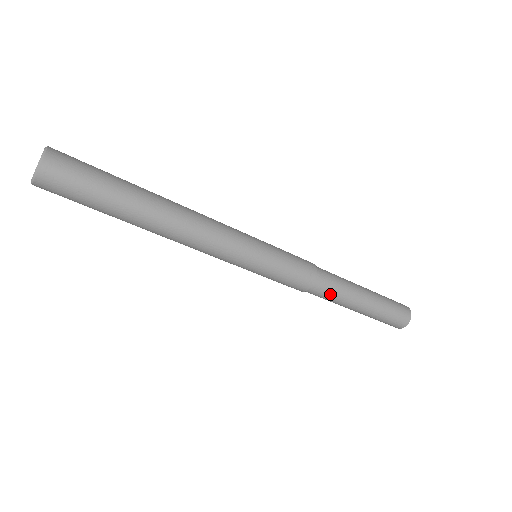
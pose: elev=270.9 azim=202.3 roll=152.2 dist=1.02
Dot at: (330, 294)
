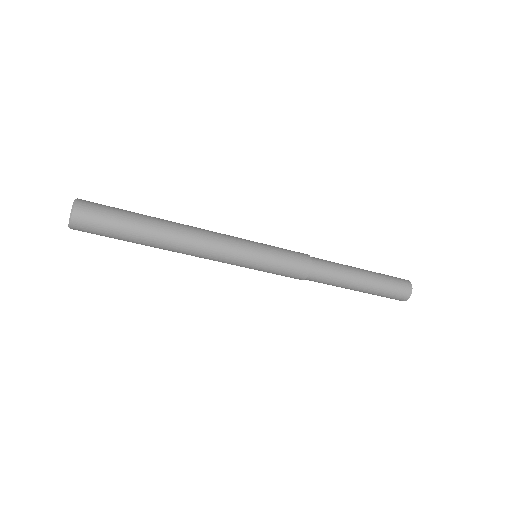
Dot at: (325, 282)
